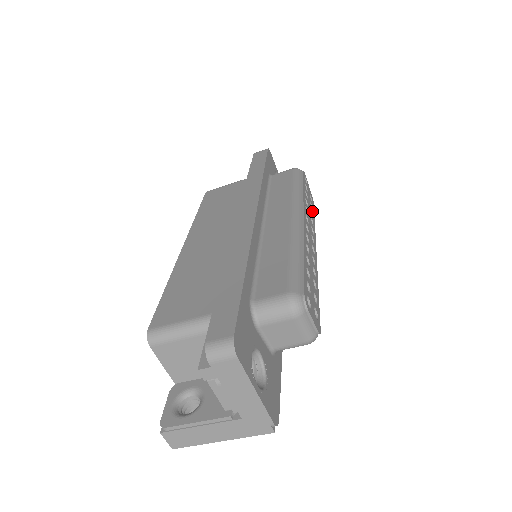
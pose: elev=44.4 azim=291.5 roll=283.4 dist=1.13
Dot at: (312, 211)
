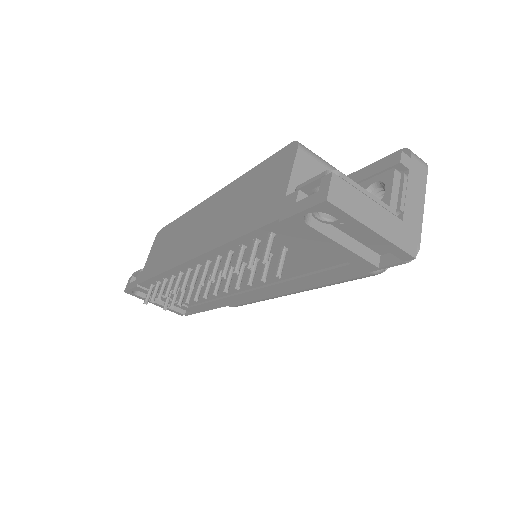
Dot at: occluded
